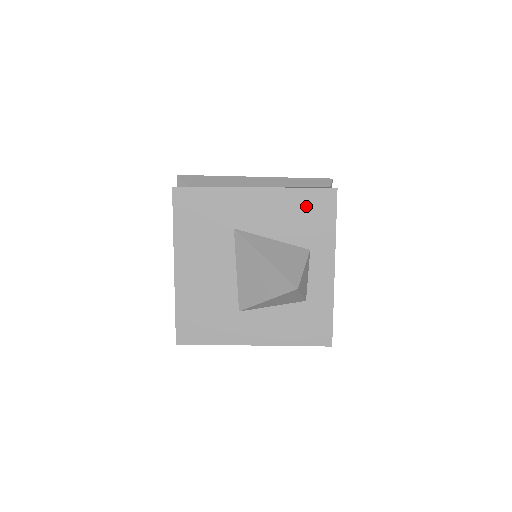
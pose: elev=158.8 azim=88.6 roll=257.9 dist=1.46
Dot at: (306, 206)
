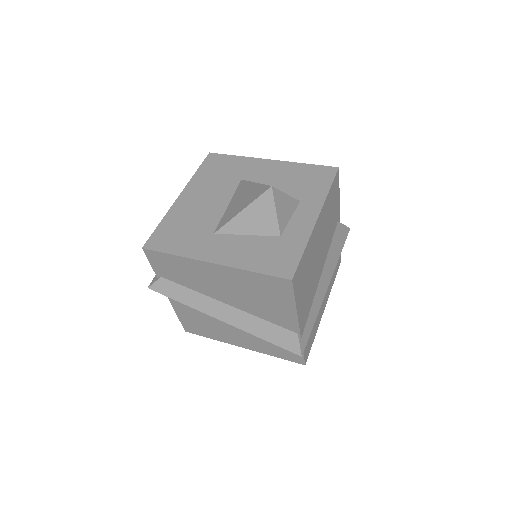
Dot at: (308, 174)
